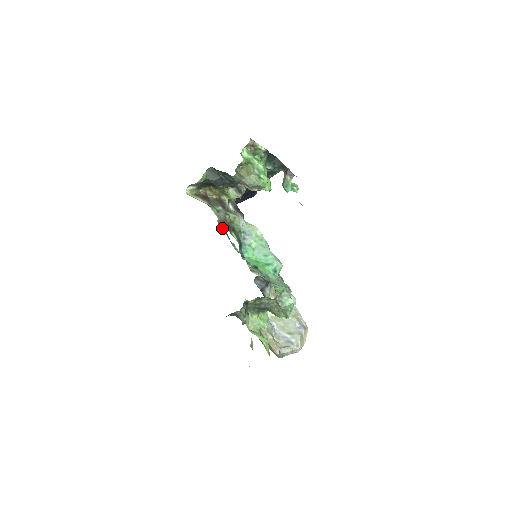
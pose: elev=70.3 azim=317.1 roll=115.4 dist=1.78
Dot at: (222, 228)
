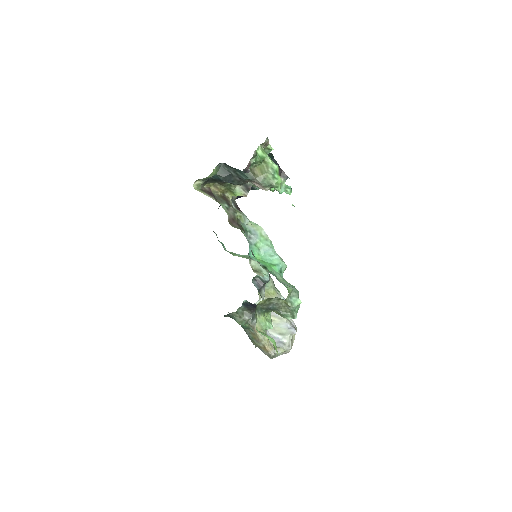
Dot at: (233, 226)
